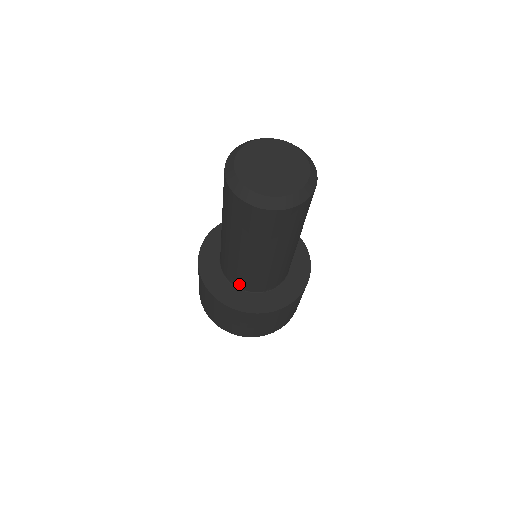
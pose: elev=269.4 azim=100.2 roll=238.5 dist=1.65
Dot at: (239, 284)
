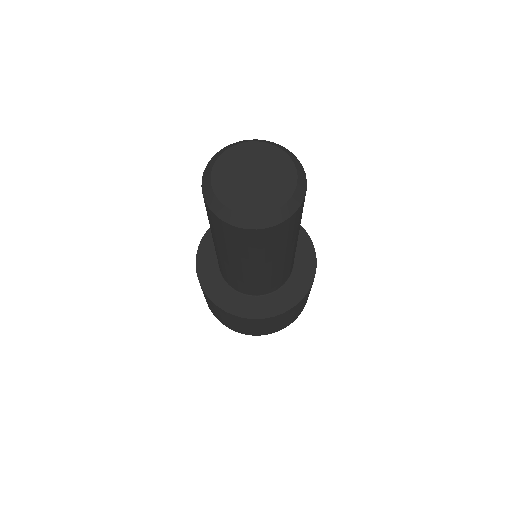
Dot at: (242, 290)
